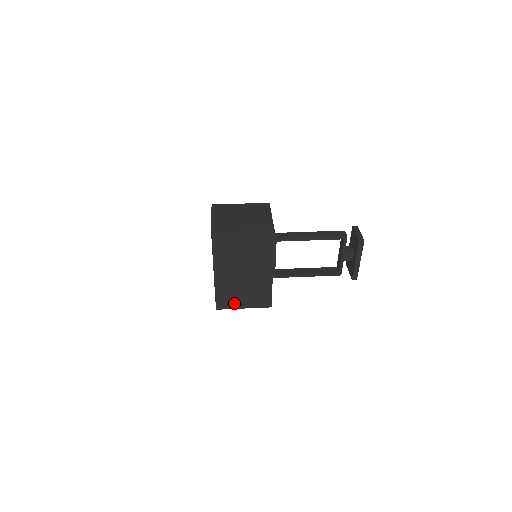
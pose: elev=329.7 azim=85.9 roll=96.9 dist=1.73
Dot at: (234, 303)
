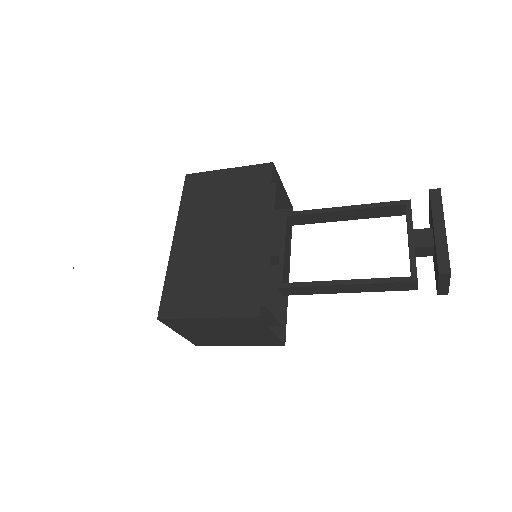
Dot at: (191, 304)
